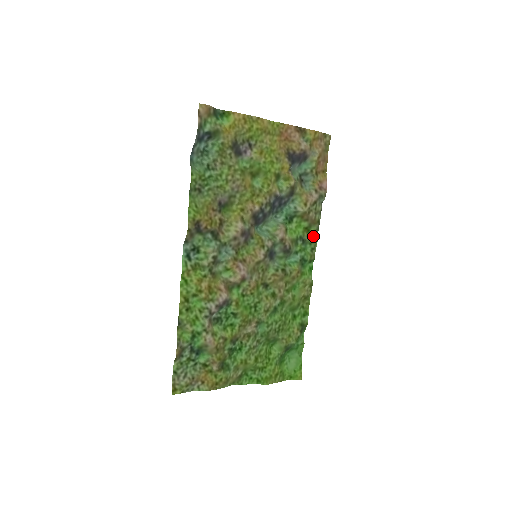
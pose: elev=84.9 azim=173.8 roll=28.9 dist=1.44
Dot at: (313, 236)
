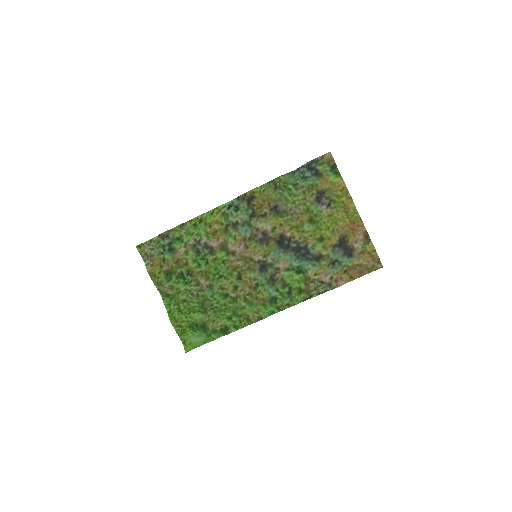
Dot at: (298, 299)
